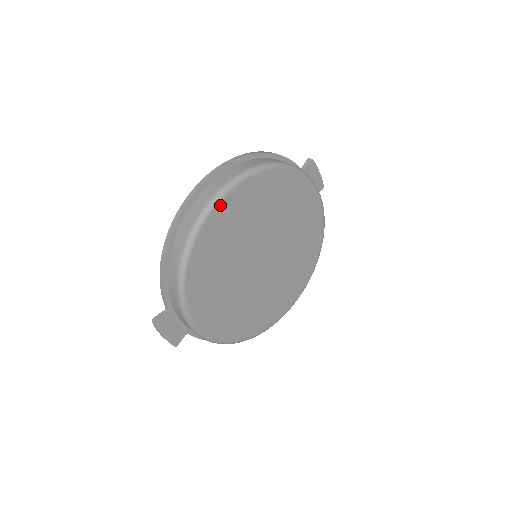
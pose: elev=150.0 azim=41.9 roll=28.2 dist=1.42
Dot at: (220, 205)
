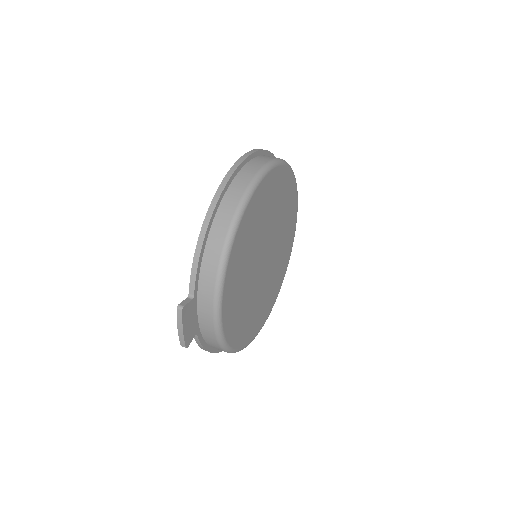
Dot at: (262, 183)
